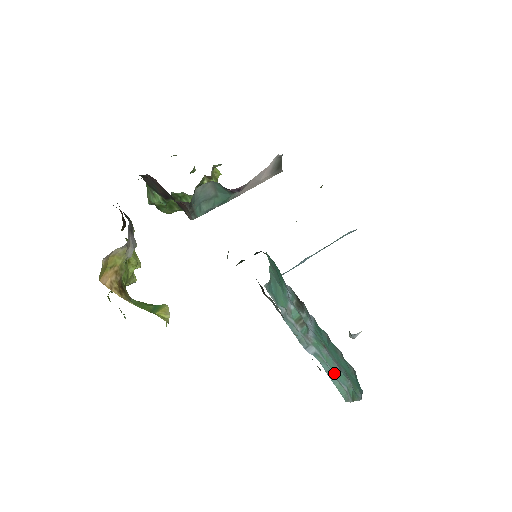
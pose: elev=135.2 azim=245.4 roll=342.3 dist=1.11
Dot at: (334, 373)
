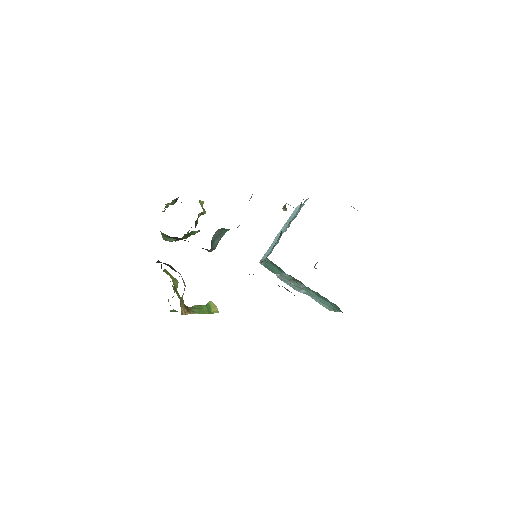
Dot at: (320, 300)
